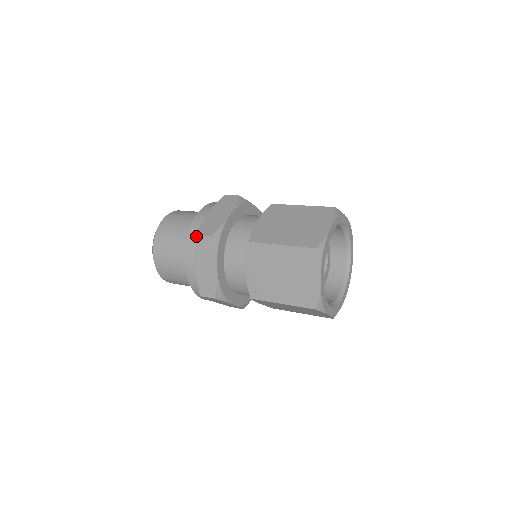
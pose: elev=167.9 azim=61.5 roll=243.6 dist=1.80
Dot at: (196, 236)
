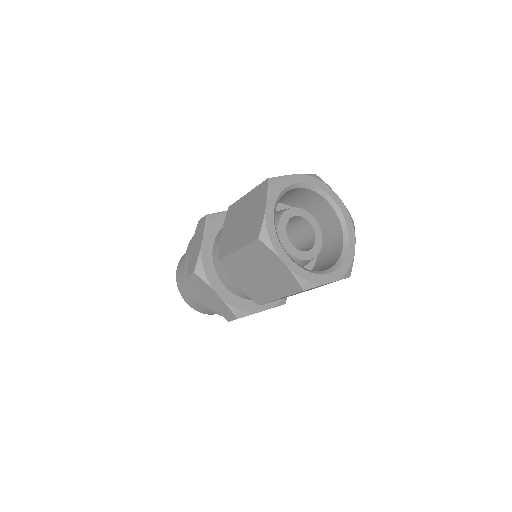
Dot at: occluded
